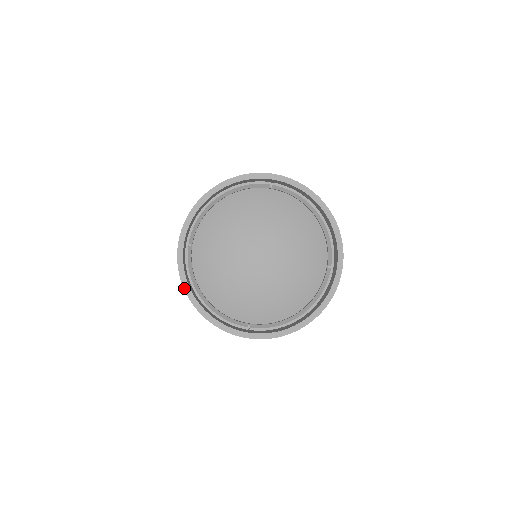
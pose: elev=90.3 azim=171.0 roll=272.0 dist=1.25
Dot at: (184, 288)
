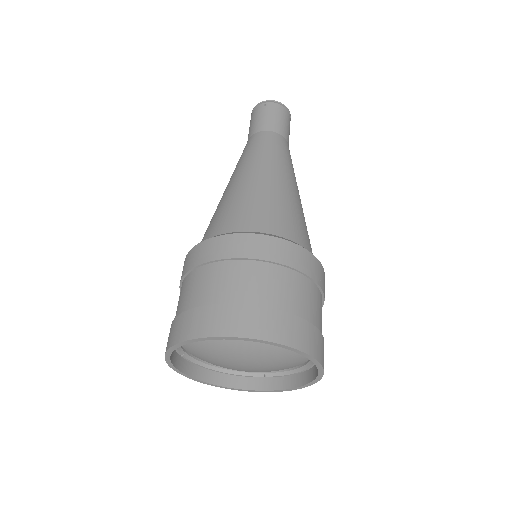
Dot at: occluded
